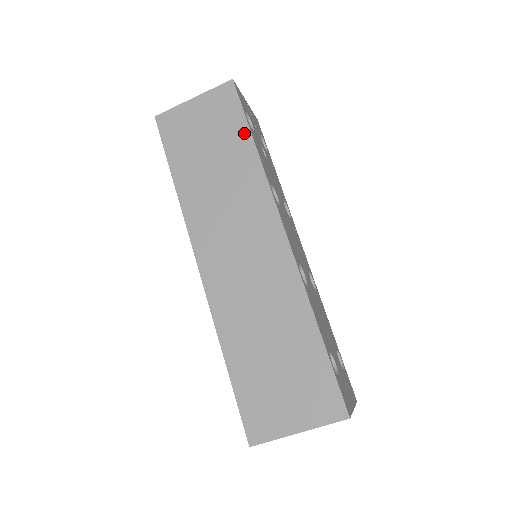
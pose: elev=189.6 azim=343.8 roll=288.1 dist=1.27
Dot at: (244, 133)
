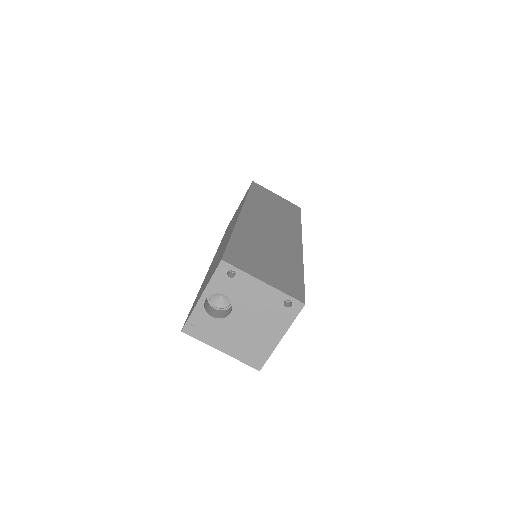
Dot at: (297, 216)
